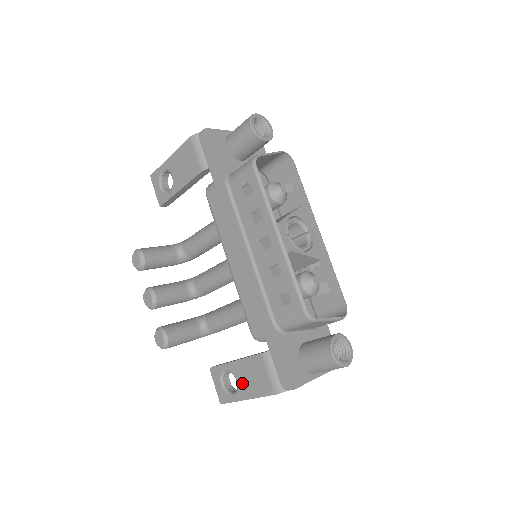
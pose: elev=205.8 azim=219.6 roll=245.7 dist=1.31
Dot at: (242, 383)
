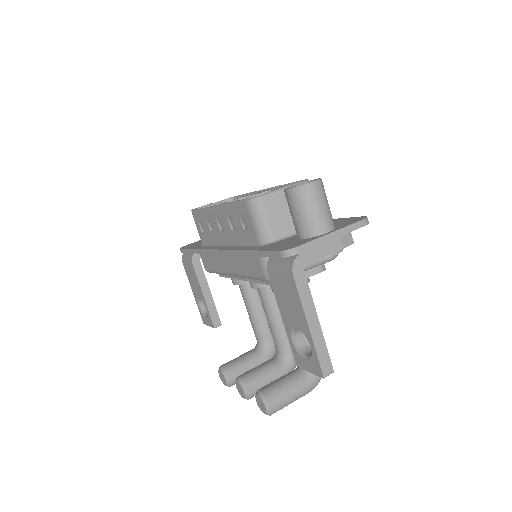
Dot at: (295, 321)
